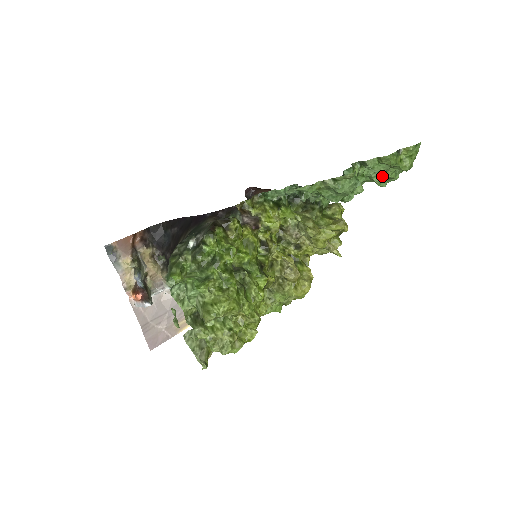
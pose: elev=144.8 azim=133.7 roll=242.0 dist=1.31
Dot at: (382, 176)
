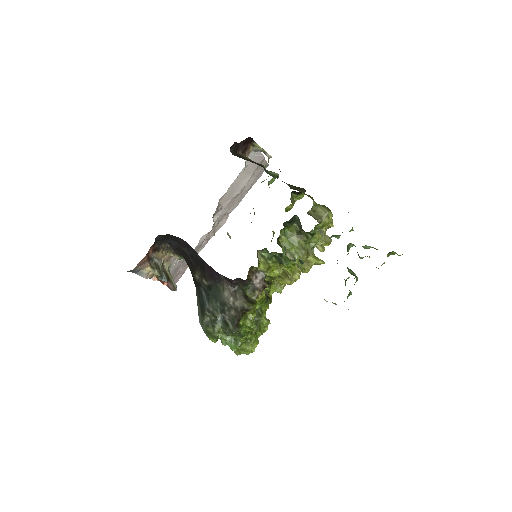
Dot at: occluded
